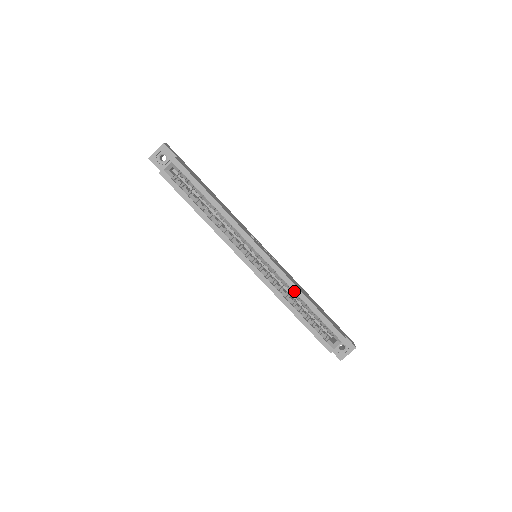
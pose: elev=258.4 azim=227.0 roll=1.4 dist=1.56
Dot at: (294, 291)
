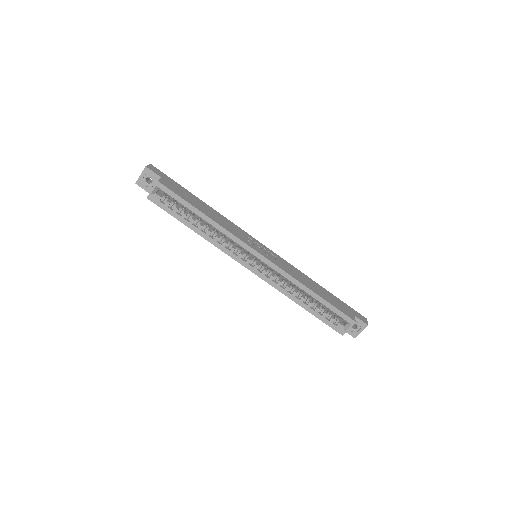
Dot at: (297, 285)
